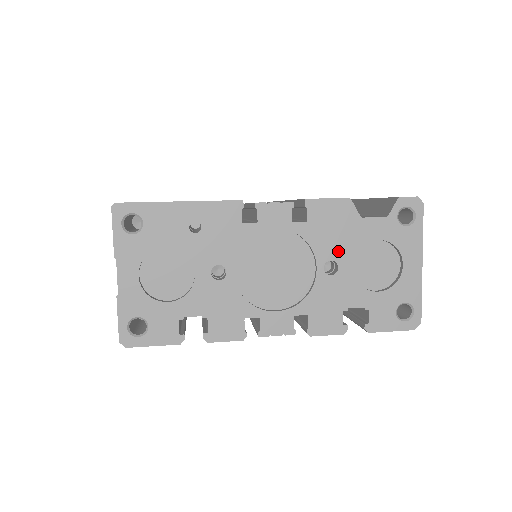
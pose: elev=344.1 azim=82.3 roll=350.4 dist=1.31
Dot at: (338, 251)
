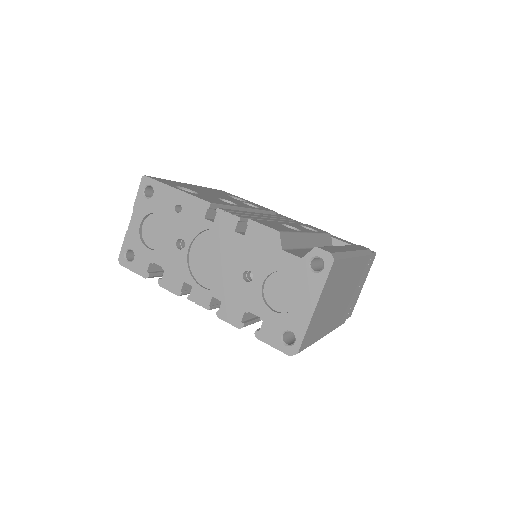
Dot at: (257, 266)
